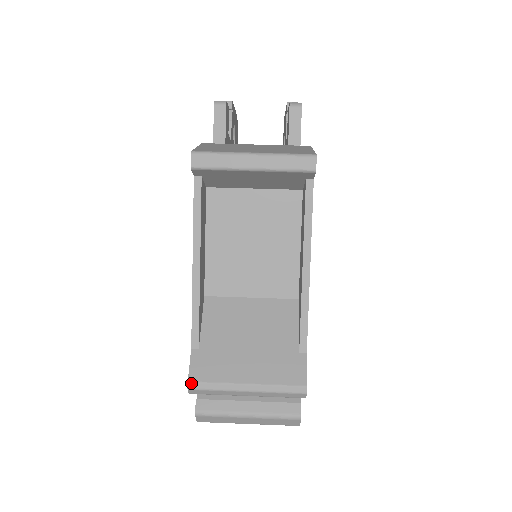
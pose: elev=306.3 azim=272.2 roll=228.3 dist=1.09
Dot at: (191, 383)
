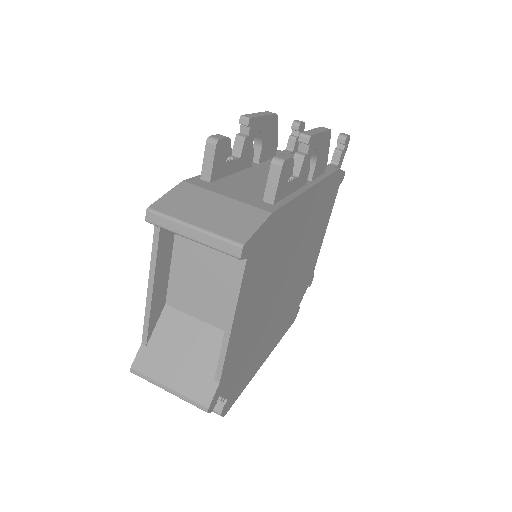
Dot at: (133, 369)
